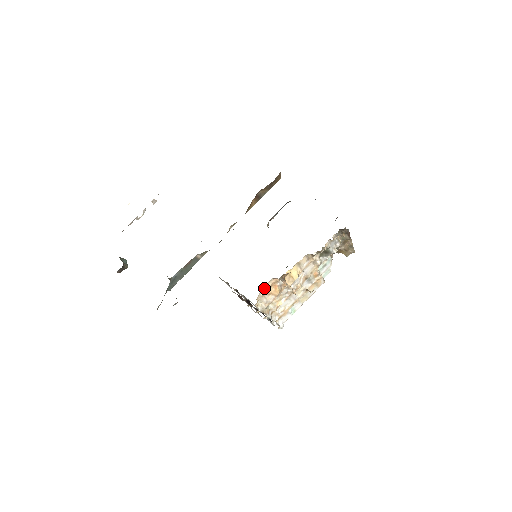
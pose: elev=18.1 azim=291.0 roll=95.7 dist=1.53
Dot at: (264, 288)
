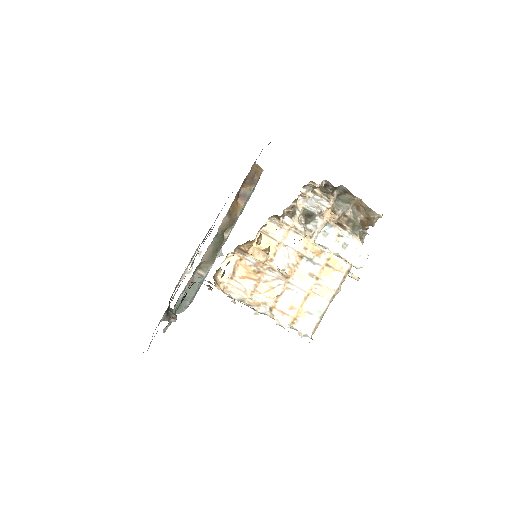
Dot at: (226, 268)
